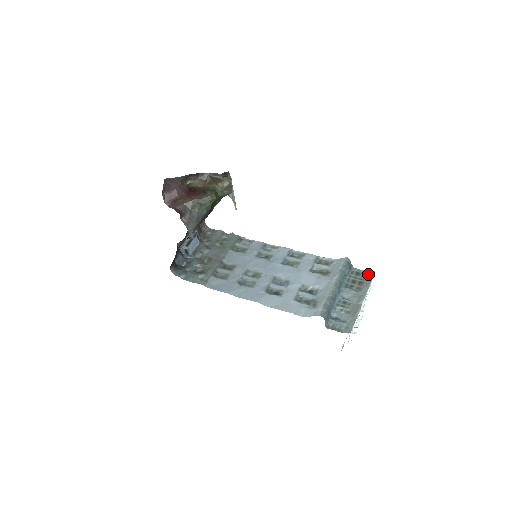
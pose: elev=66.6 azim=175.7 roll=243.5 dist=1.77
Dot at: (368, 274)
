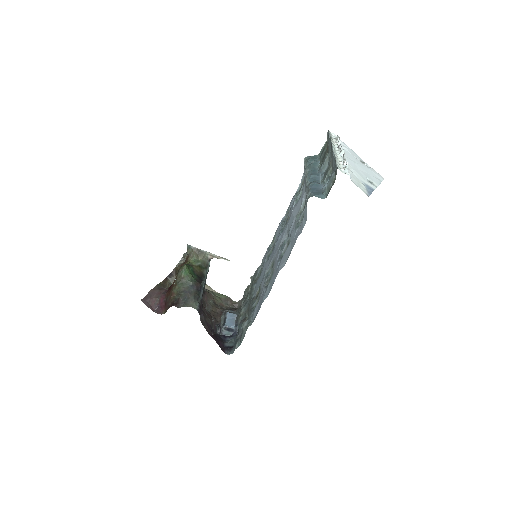
Dot at: (327, 139)
